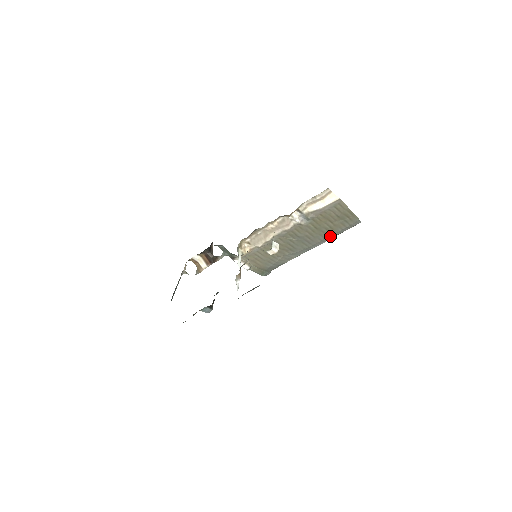
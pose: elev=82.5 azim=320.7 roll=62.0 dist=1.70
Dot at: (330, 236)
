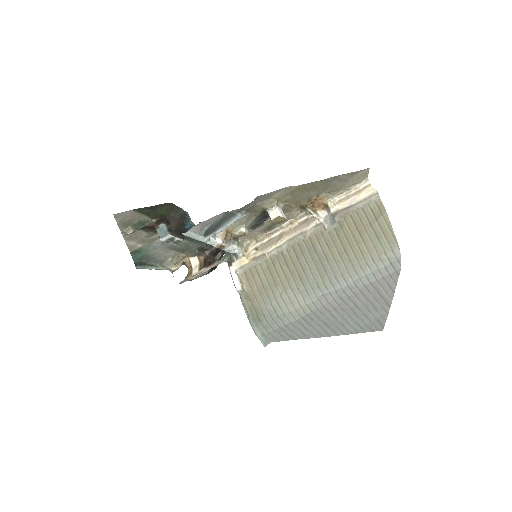
Dot at: (356, 271)
